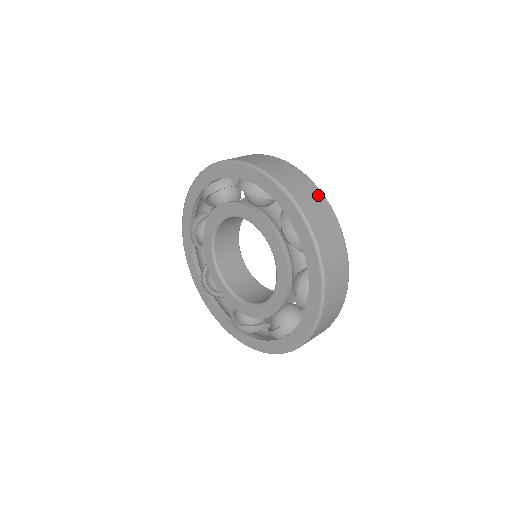
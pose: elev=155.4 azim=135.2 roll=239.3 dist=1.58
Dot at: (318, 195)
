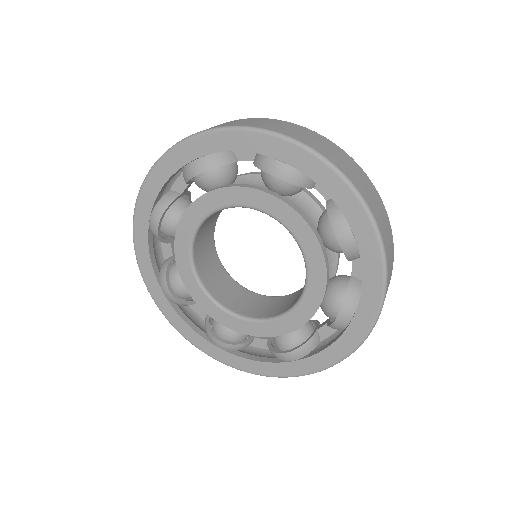
Dot at: (372, 187)
